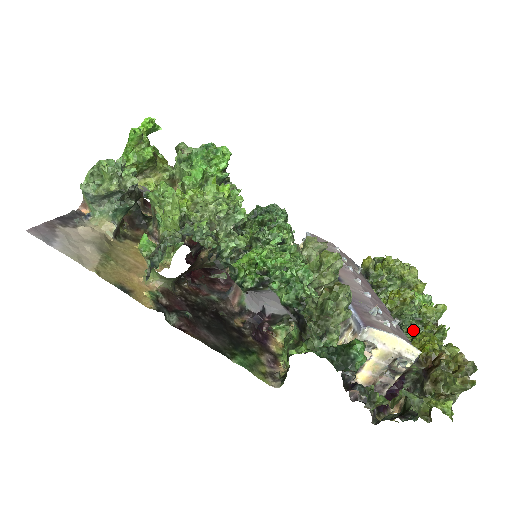
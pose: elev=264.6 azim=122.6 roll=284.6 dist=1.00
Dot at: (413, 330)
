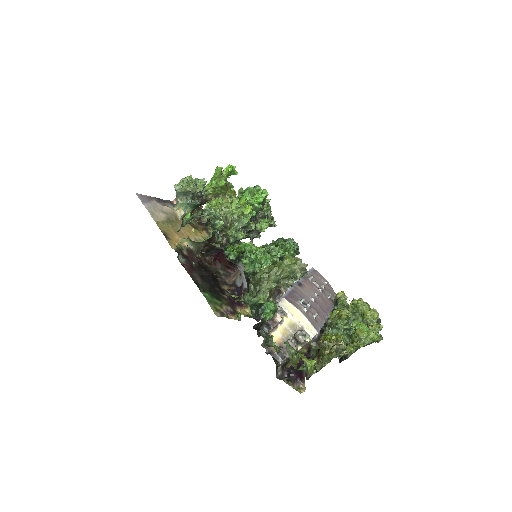
Dot at: (334, 333)
